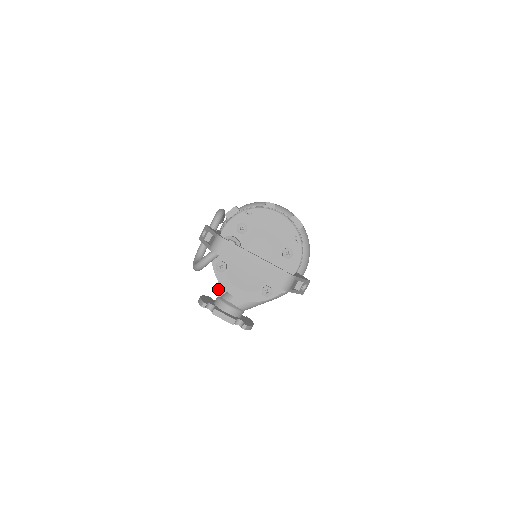
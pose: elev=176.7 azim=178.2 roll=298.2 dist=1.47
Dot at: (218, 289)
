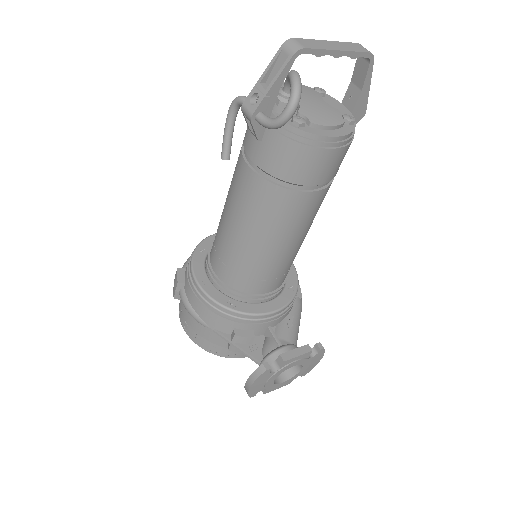
Dot at: (252, 355)
